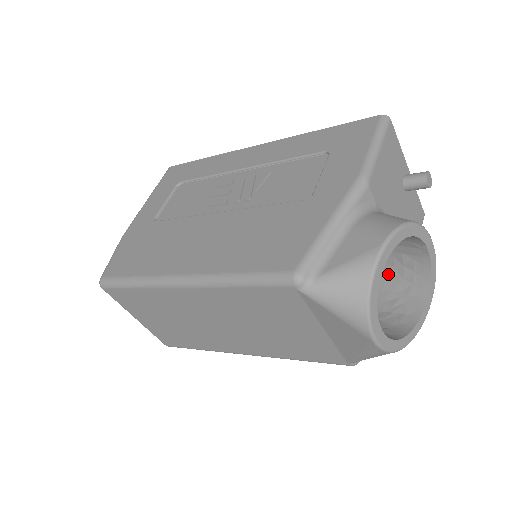
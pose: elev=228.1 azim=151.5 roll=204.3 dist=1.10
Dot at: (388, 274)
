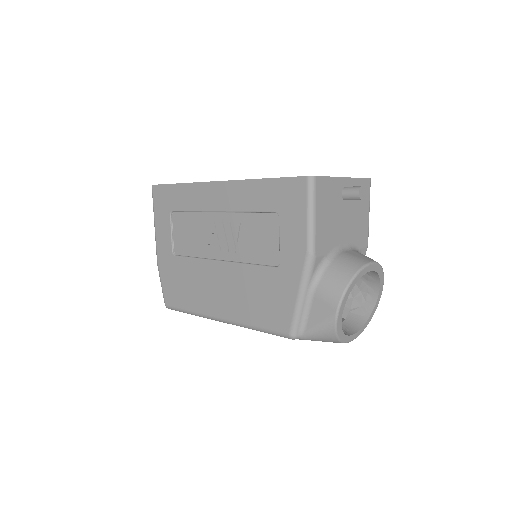
Dot at: occluded
